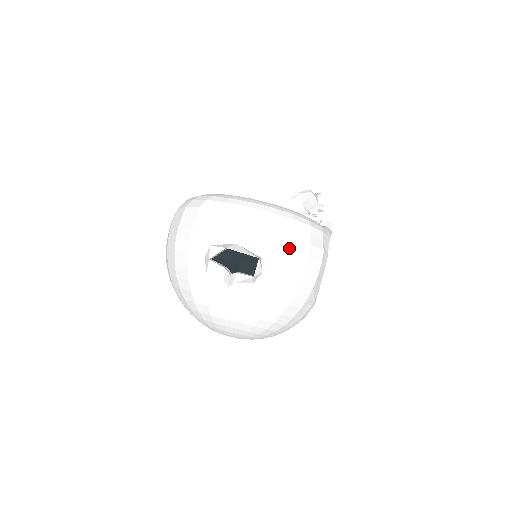
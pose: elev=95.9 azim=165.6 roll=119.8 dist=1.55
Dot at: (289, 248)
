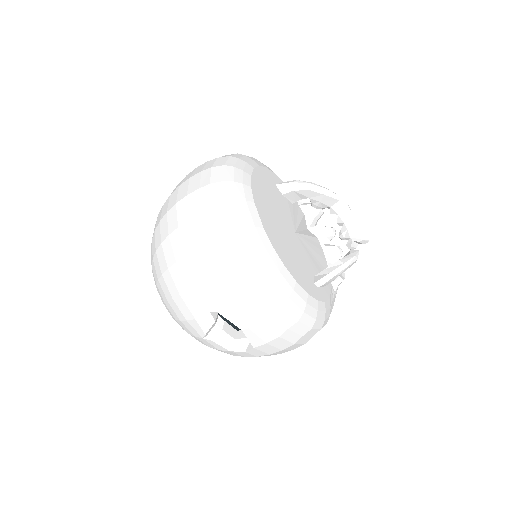
Dot at: (285, 349)
